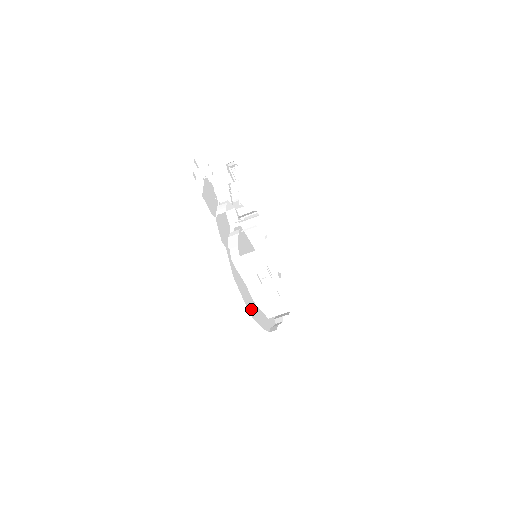
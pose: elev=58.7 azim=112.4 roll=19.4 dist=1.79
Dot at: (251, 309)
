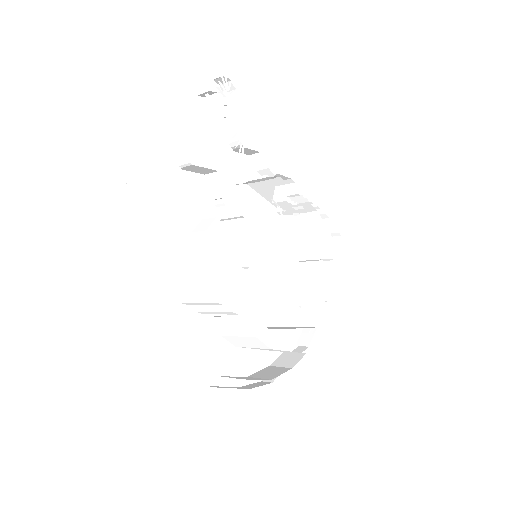
Dot at: (210, 367)
